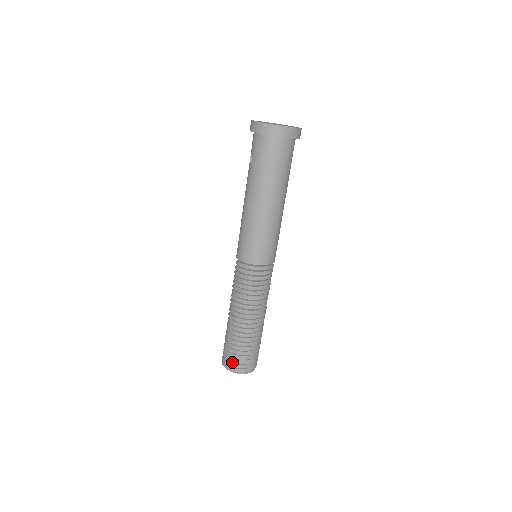
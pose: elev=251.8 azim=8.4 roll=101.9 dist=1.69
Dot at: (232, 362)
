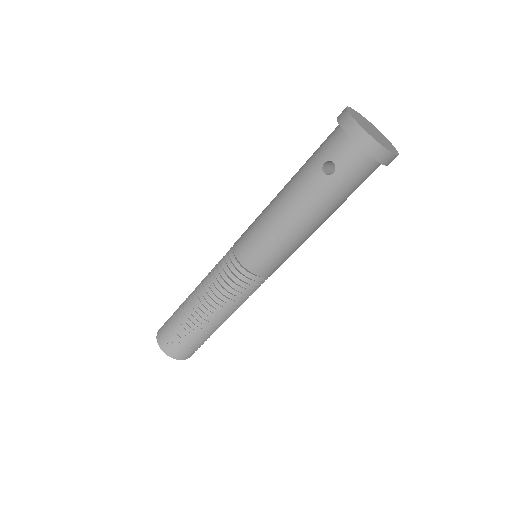
Dot at: (183, 353)
